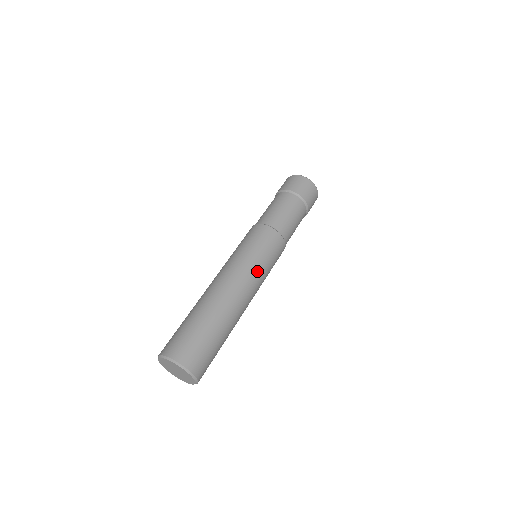
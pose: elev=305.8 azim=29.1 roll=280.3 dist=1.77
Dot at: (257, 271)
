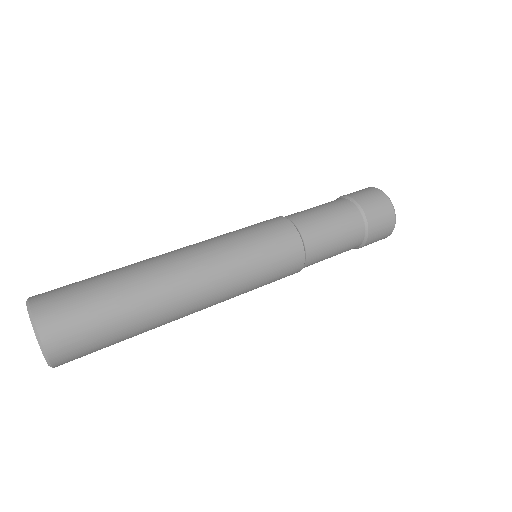
Dot at: (237, 270)
